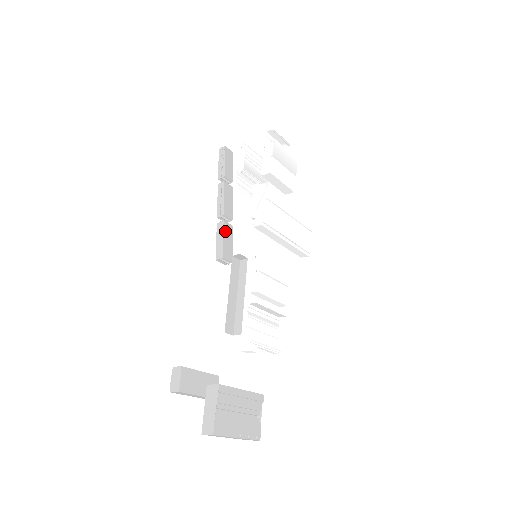
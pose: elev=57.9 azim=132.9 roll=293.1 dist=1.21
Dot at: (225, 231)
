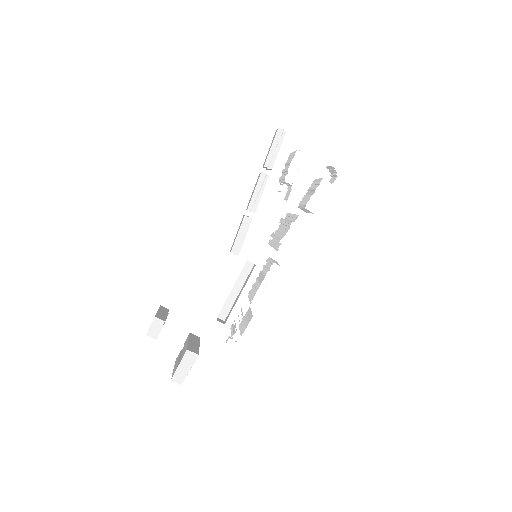
Dot at: (248, 229)
